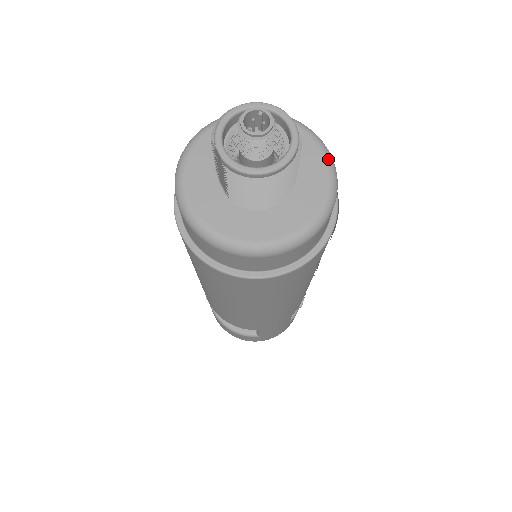
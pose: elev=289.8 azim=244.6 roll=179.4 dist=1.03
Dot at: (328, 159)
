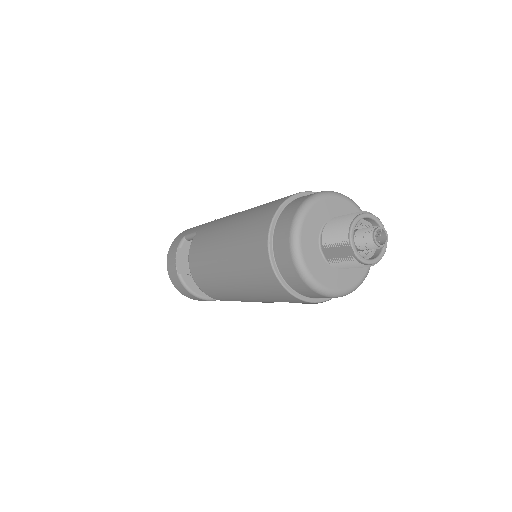
Dot at: occluded
